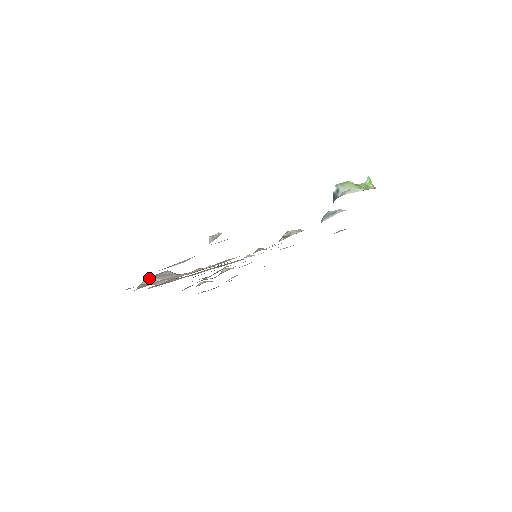
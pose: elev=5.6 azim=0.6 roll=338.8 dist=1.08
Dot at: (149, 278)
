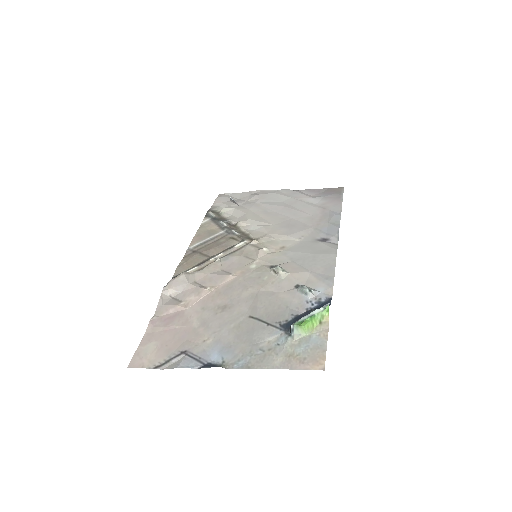
Dot at: (168, 285)
